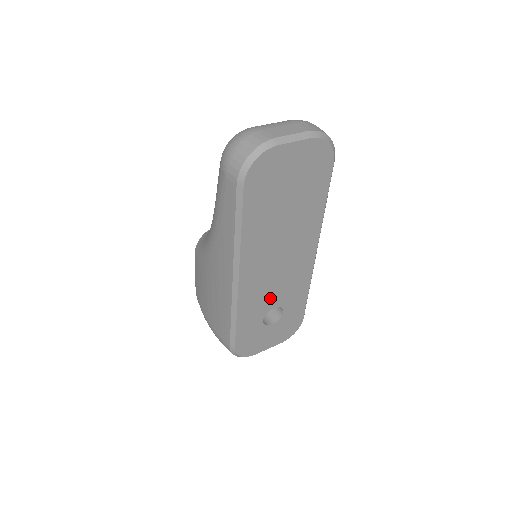
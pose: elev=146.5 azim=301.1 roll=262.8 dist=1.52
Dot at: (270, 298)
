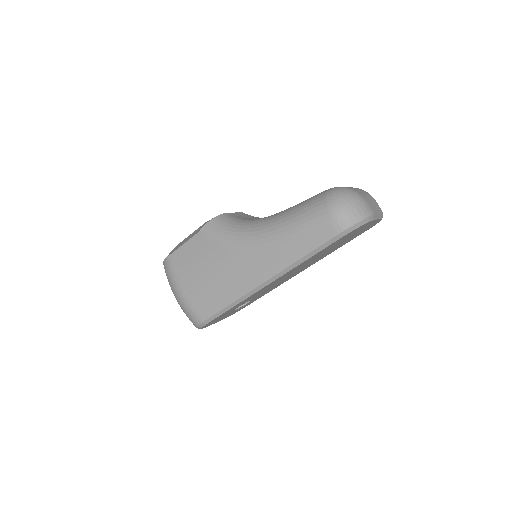
Dot at: (257, 295)
